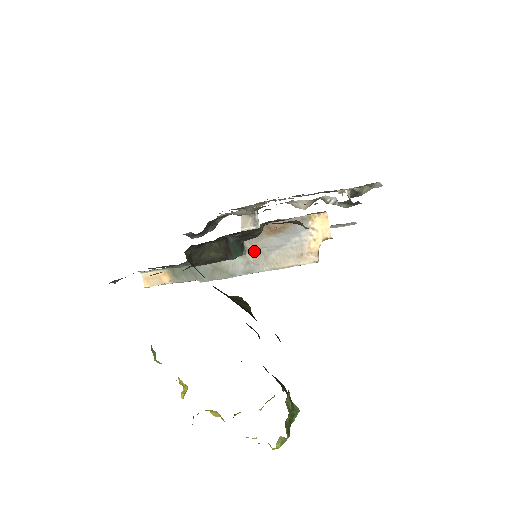
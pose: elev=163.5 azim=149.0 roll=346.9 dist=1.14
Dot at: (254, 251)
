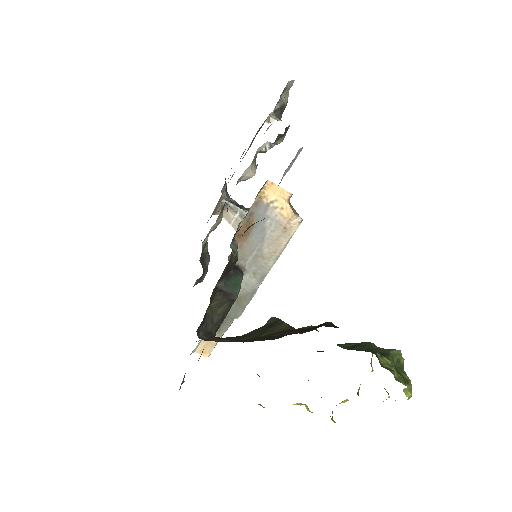
Dot at: (249, 261)
